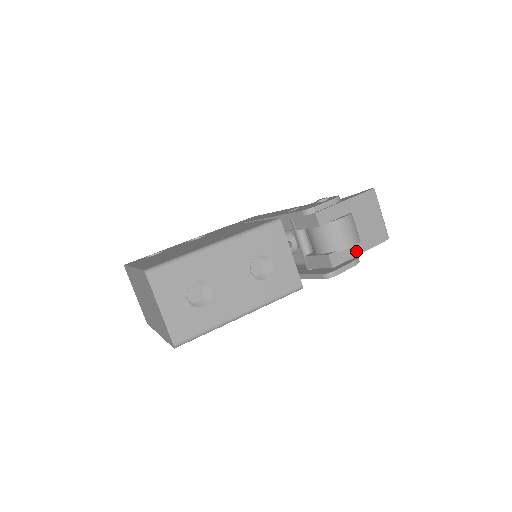
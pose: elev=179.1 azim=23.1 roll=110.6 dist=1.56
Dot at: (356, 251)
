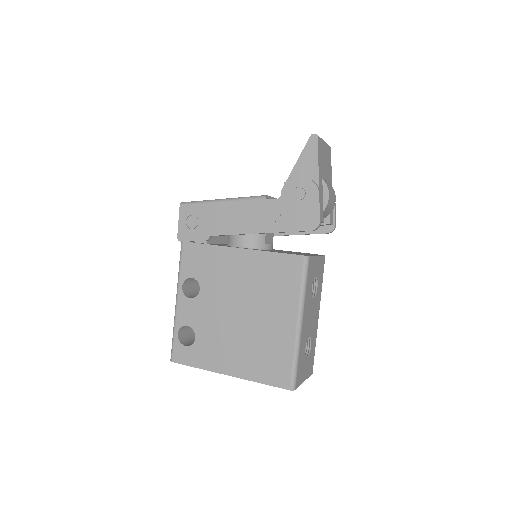
Dot at: occluded
